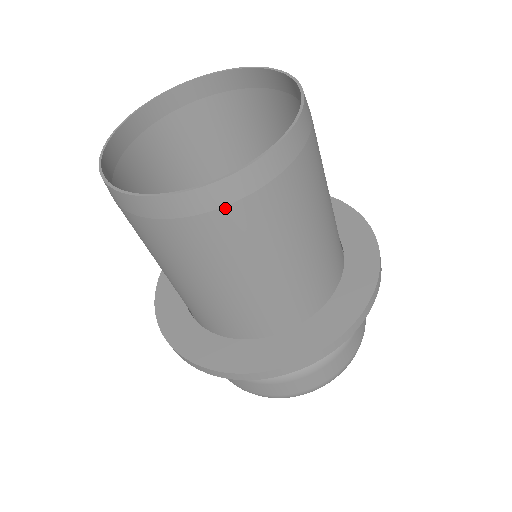
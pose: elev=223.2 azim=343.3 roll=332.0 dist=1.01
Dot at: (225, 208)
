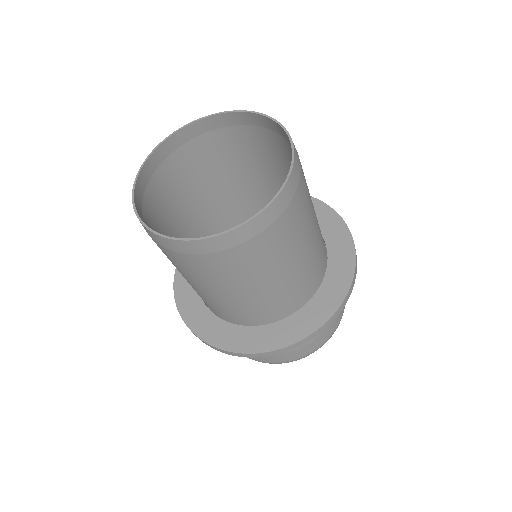
Dot at: (157, 243)
